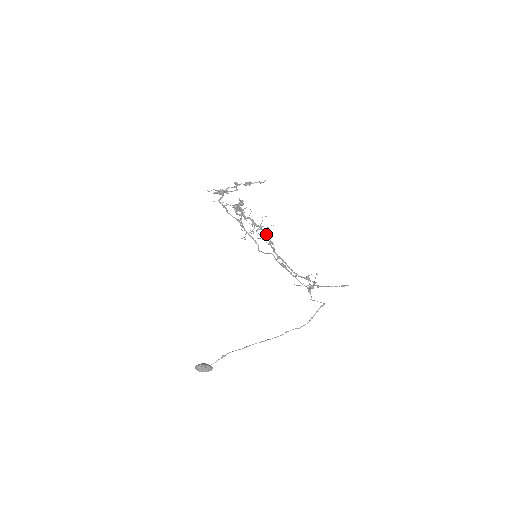
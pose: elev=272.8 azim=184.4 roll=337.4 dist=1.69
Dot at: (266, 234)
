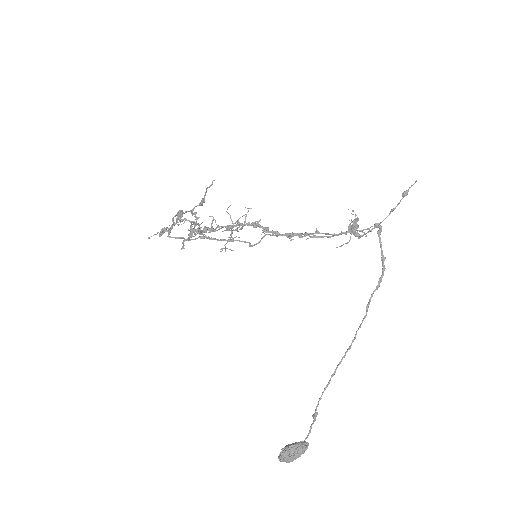
Dot at: (251, 225)
